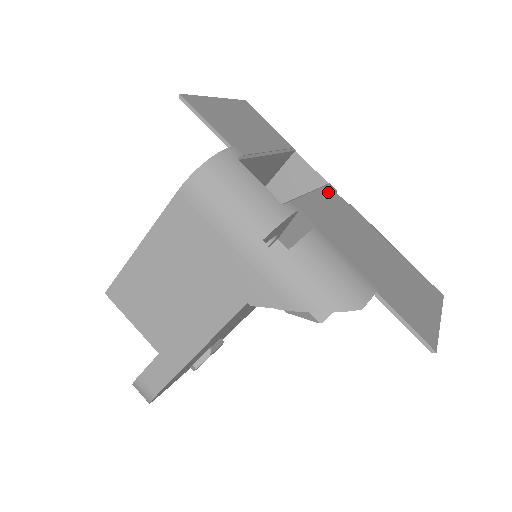
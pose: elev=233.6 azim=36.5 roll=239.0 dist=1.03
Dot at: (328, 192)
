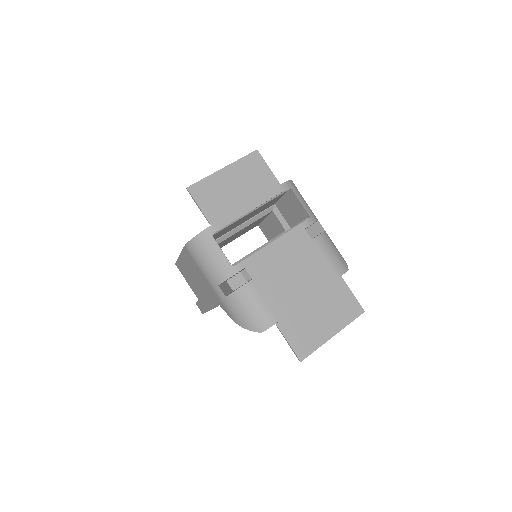
Dot at: (294, 234)
